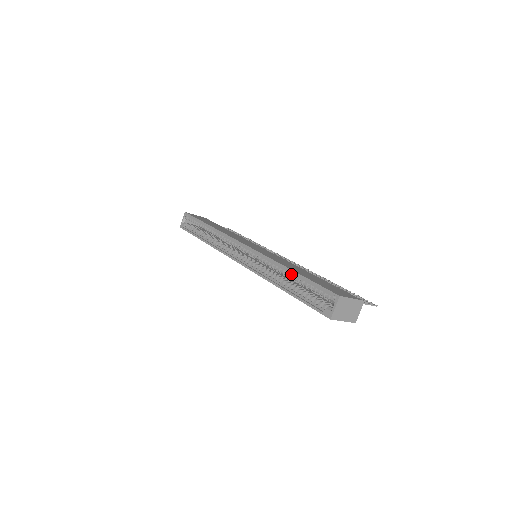
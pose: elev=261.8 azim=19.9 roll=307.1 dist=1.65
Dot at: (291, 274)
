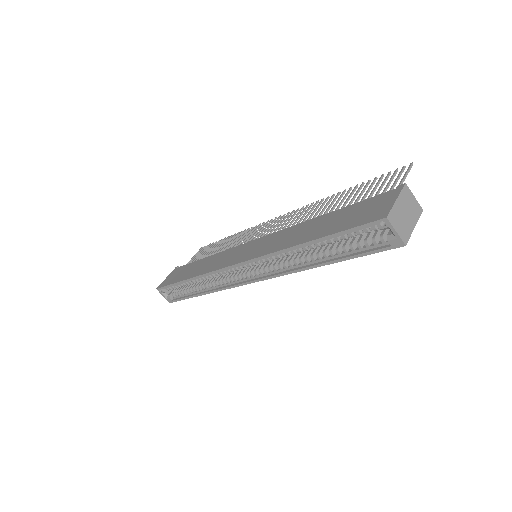
Dot at: (310, 245)
